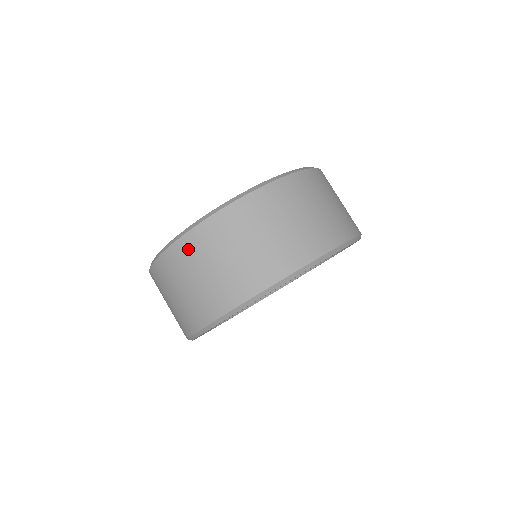
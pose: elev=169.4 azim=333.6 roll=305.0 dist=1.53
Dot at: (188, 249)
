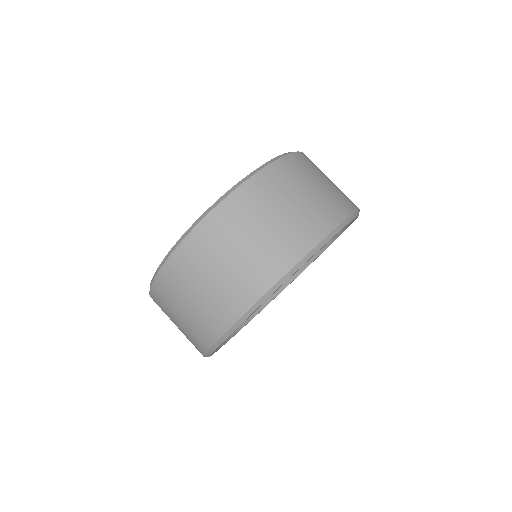
Dot at: (291, 167)
